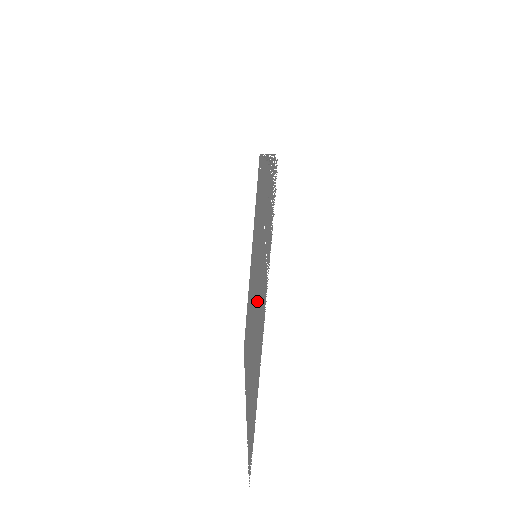
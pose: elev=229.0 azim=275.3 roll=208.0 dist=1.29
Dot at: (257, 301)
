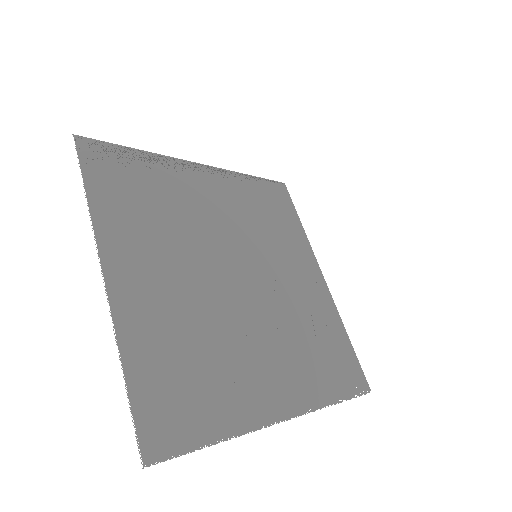
Dot at: (198, 277)
